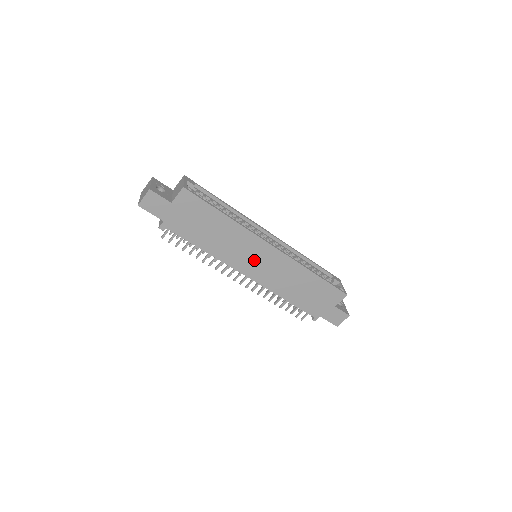
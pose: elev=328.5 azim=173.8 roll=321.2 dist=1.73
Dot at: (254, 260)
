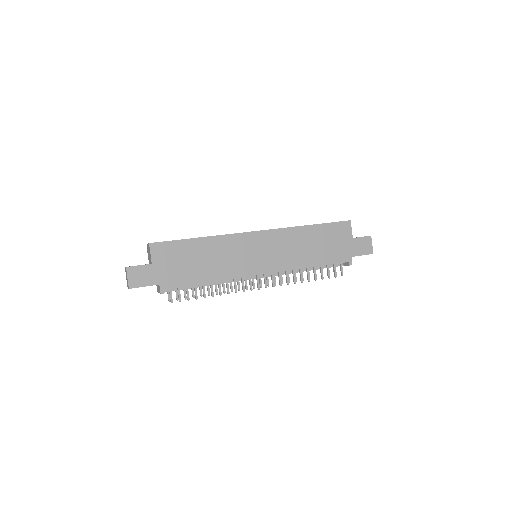
Dot at: (255, 255)
